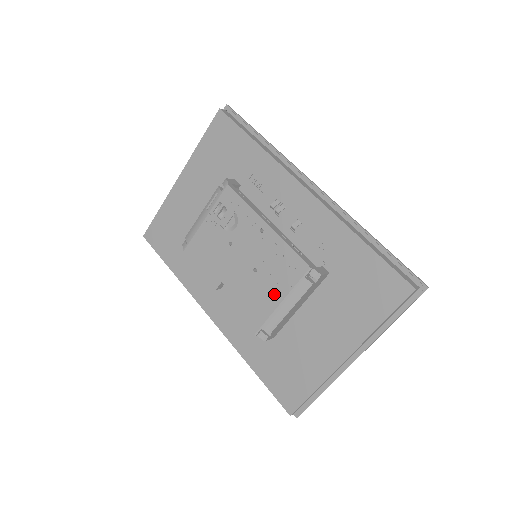
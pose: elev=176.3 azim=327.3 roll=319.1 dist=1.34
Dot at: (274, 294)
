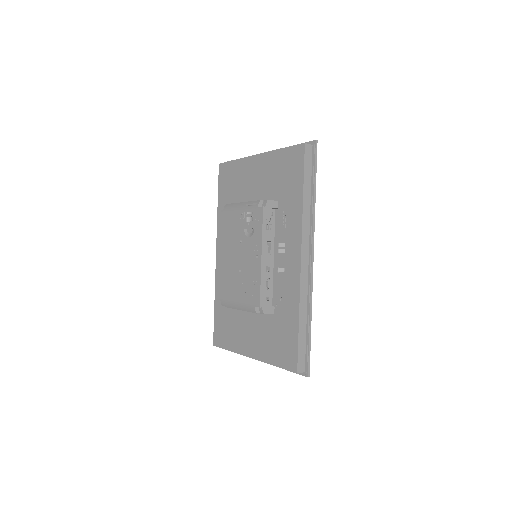
Dot at: (238, 294)
